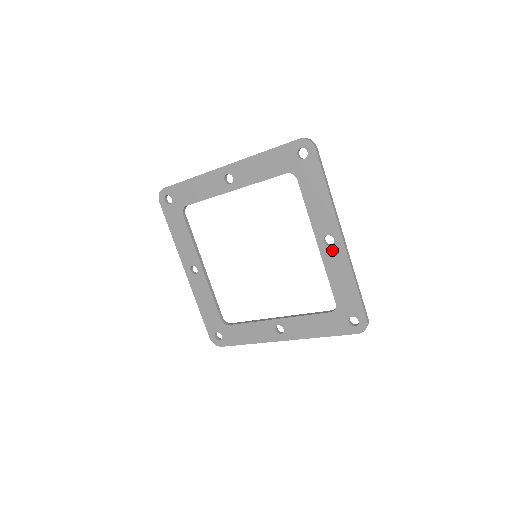
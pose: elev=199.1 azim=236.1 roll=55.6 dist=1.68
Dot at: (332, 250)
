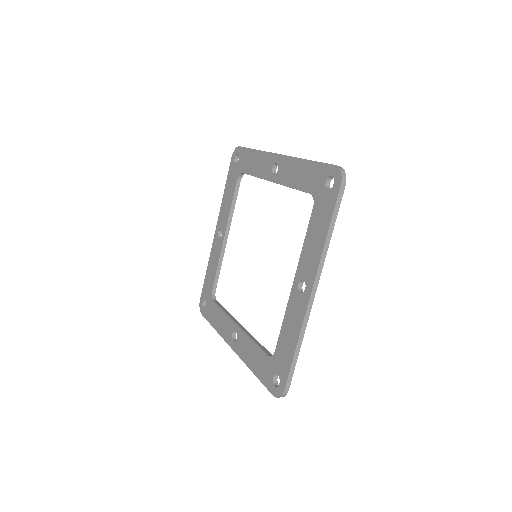
Dot at: (280, 170)
